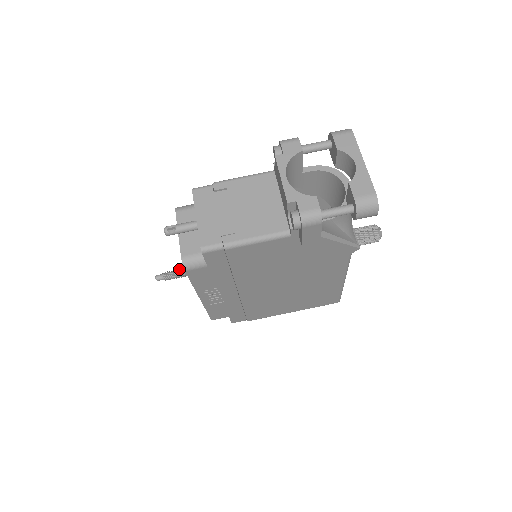
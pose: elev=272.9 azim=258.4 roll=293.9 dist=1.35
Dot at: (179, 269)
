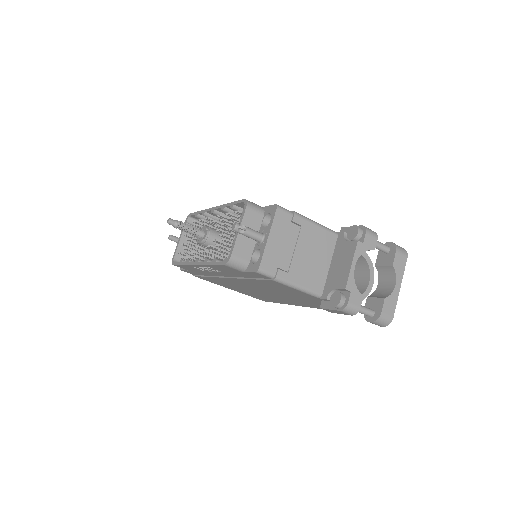
Dot at: (192, 226)
